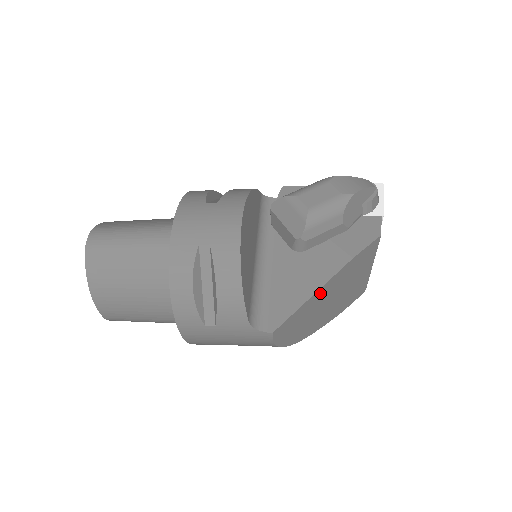
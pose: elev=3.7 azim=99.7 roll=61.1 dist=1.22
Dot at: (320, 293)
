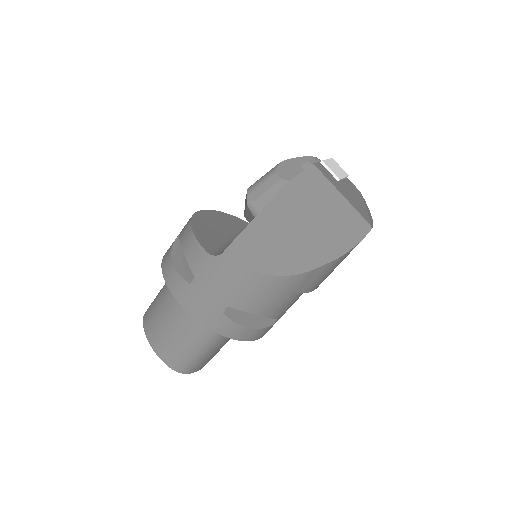
Dot at: (269, 215)
